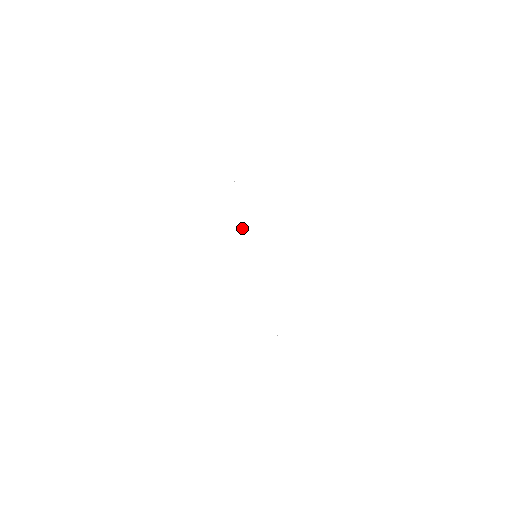
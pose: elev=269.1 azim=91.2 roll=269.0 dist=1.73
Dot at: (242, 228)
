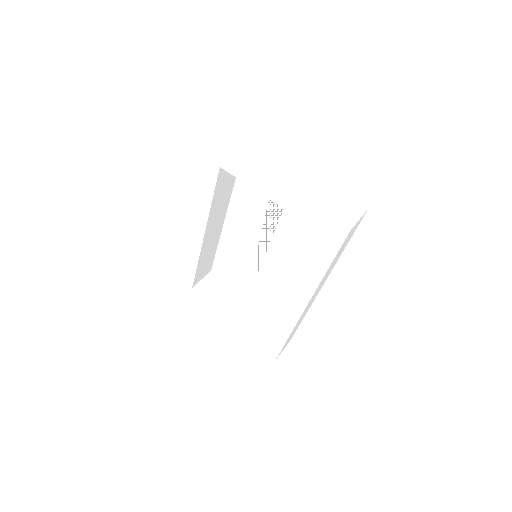
Dot at: (259, 167)
